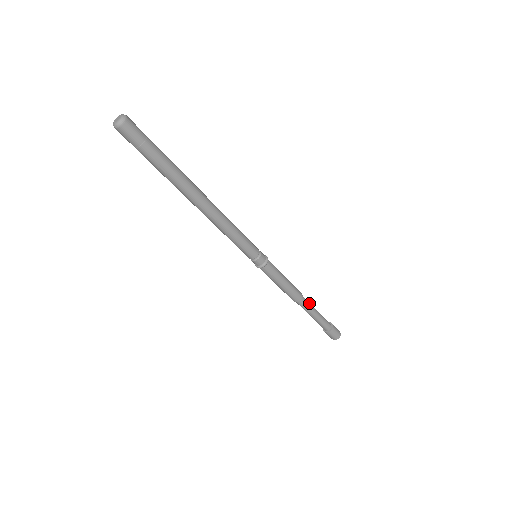
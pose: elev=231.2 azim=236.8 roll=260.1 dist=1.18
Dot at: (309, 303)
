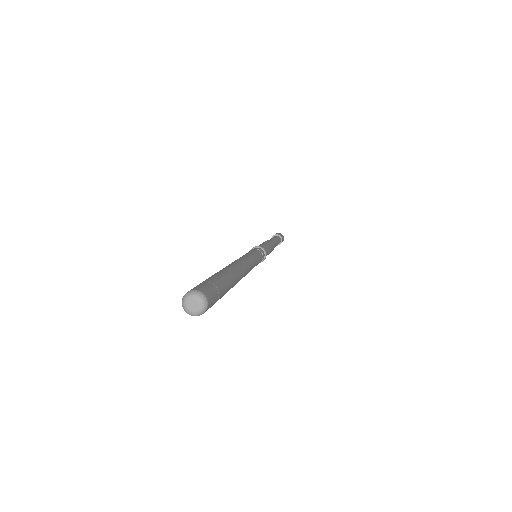
Dot at: (275, 243)
